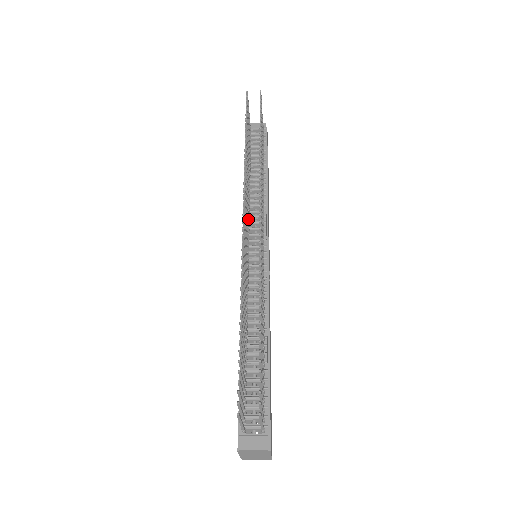
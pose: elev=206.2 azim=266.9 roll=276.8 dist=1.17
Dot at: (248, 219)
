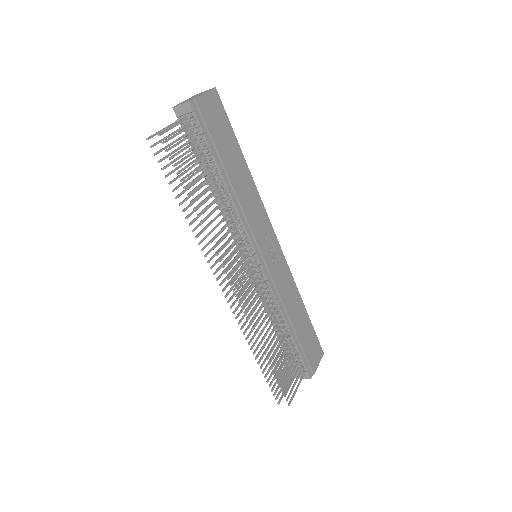
Dot at: occluded
